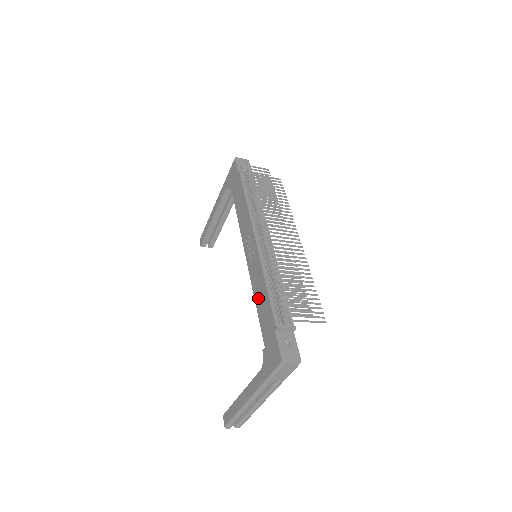
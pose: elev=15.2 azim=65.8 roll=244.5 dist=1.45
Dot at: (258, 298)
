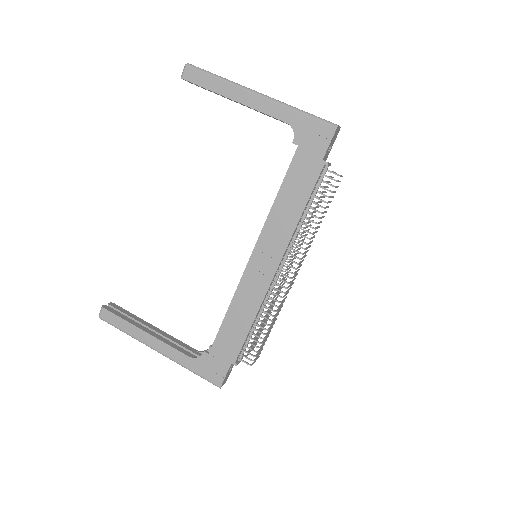
Dot at: (234, 316)
